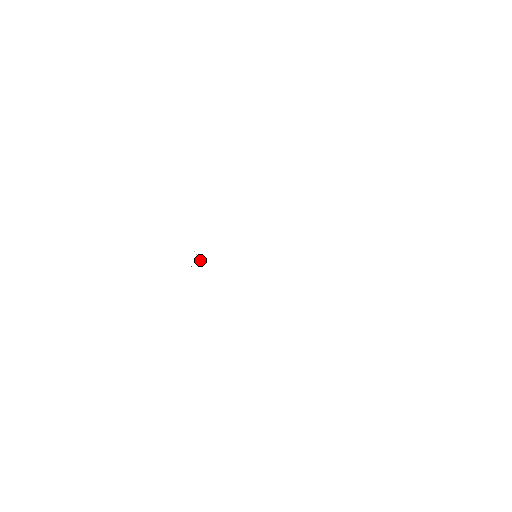
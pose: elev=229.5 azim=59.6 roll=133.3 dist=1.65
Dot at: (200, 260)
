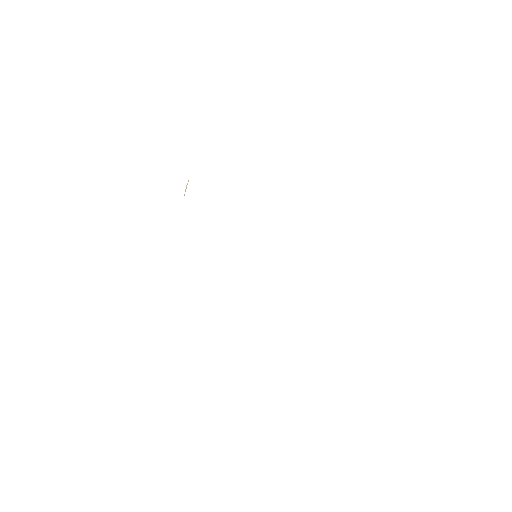
Dot at: occluded
